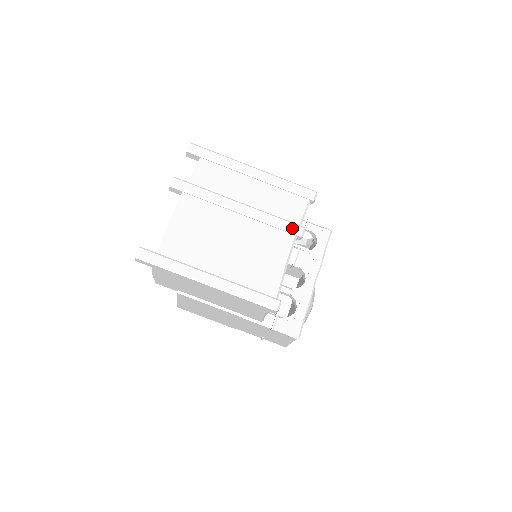
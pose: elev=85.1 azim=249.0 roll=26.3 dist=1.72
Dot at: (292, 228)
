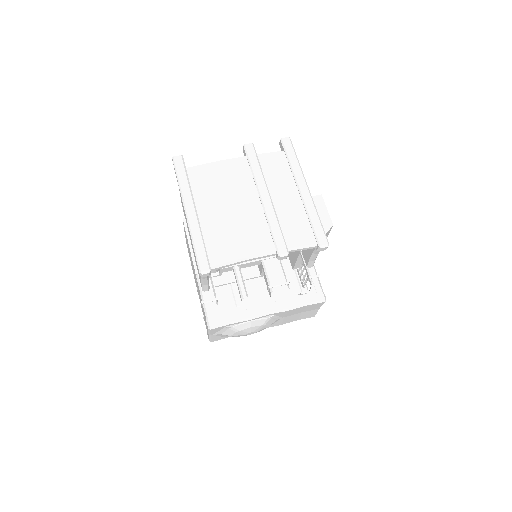
Dot at: (280, 244)
